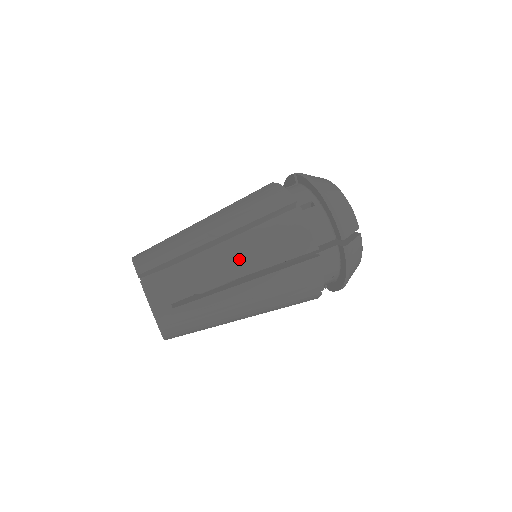
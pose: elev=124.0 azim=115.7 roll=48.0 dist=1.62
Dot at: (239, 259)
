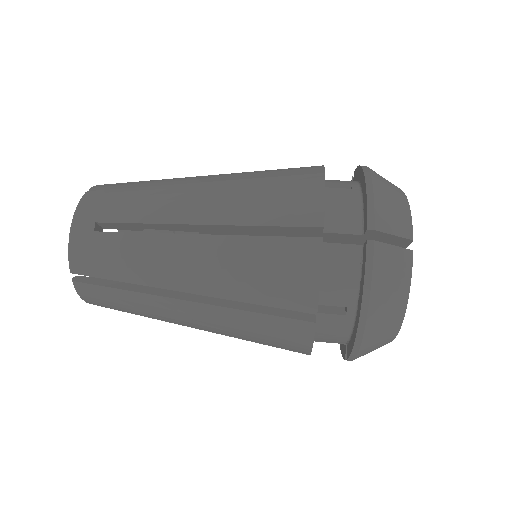
Dot at: (206, 202)
